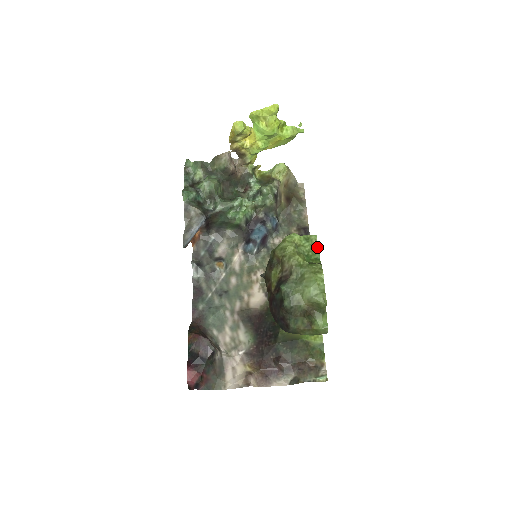
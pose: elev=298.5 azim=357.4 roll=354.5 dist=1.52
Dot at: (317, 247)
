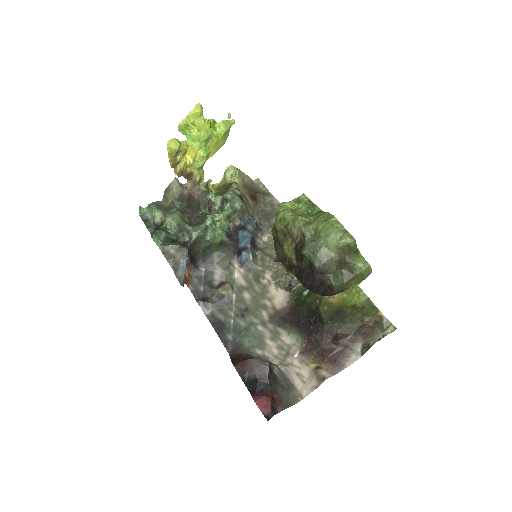
Dot at: (312, 203)
